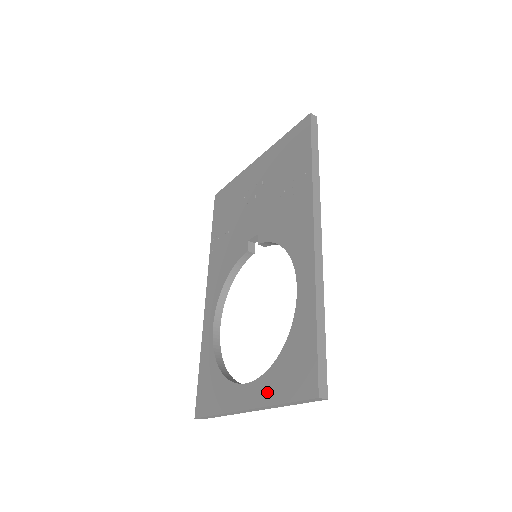
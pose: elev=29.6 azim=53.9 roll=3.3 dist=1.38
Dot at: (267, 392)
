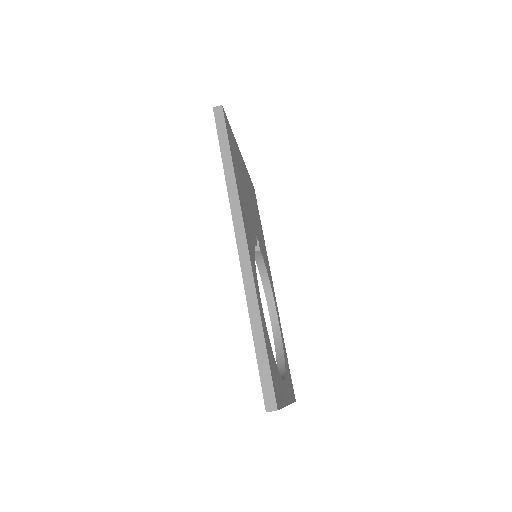
Dot at: occluded
